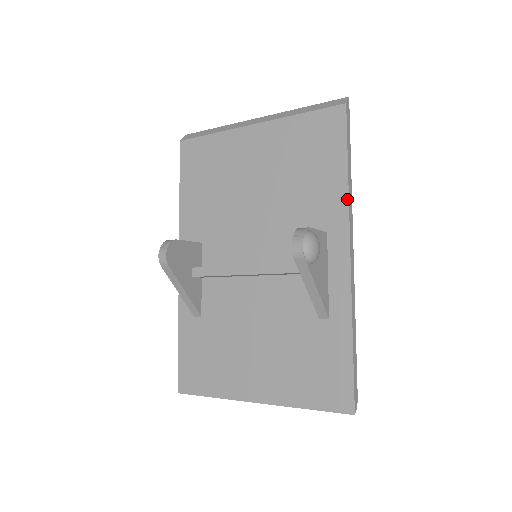
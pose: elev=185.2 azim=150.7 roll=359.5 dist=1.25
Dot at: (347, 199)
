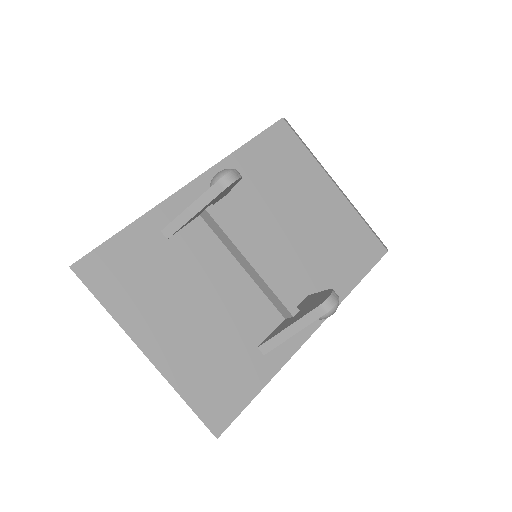
Dot at: (342, 299)
